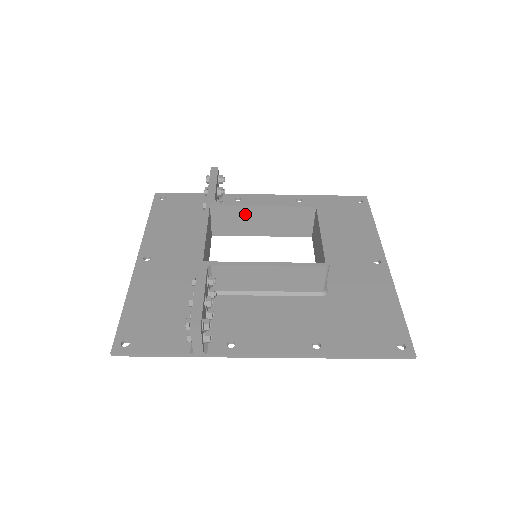
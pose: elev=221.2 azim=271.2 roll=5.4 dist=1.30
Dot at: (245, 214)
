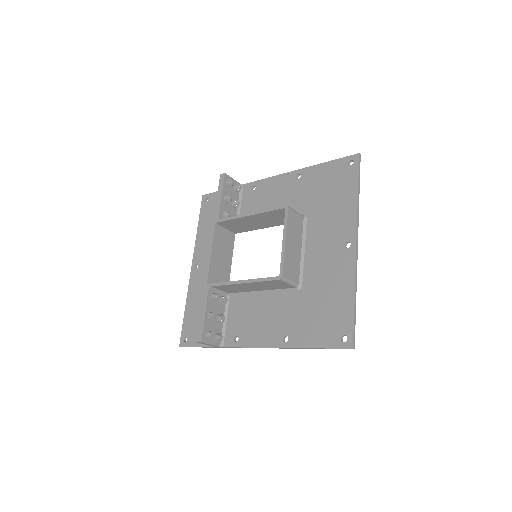
Dot at: (242, 221)
